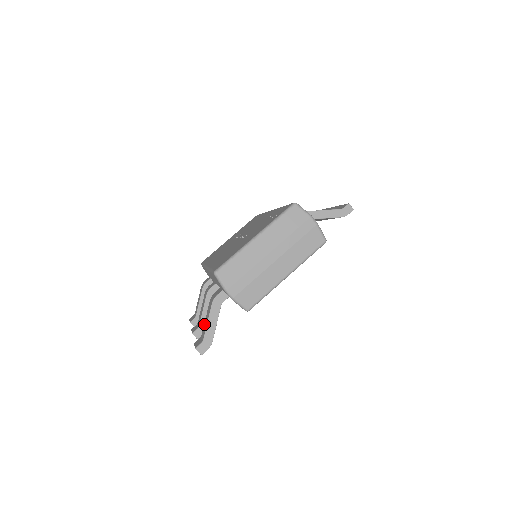
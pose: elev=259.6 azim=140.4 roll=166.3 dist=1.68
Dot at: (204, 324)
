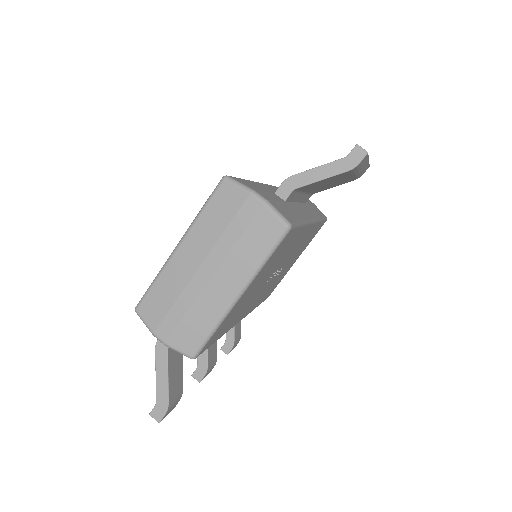
Dot at: occluded
